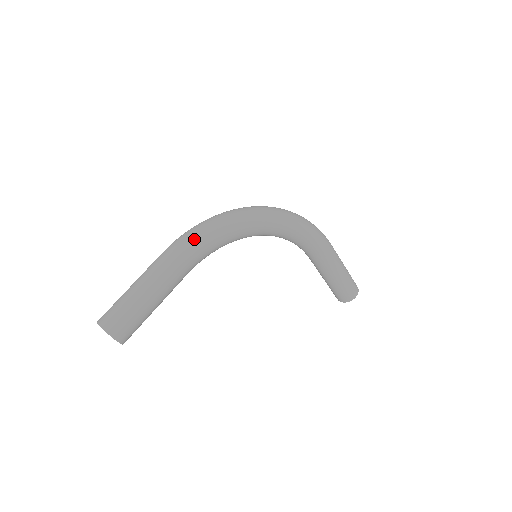
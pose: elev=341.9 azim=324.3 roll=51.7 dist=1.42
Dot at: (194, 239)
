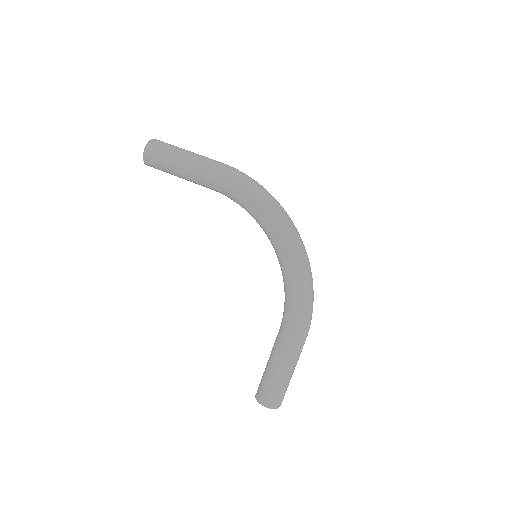
Dot at: (240, 177)
